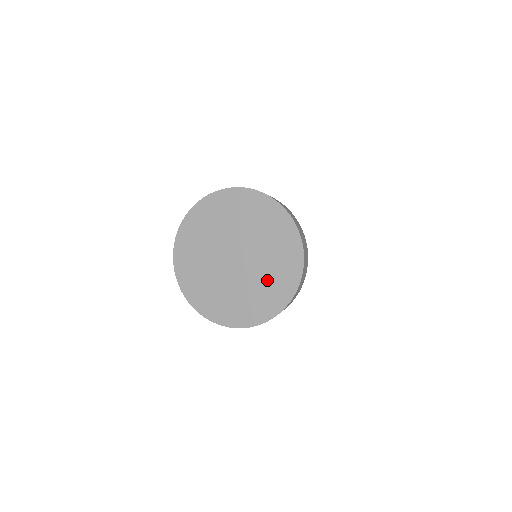
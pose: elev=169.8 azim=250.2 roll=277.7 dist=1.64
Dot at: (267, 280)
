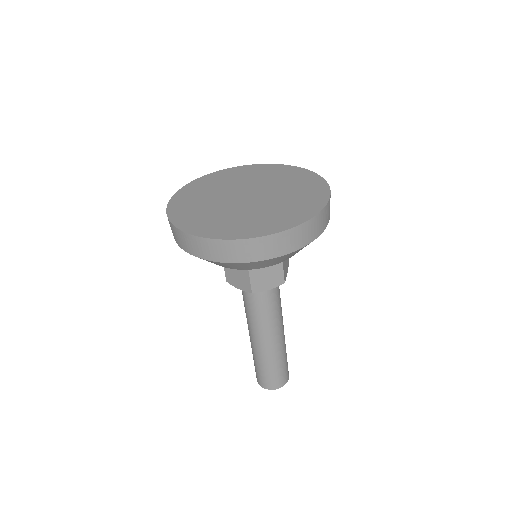
Dot at: (285, 206)
